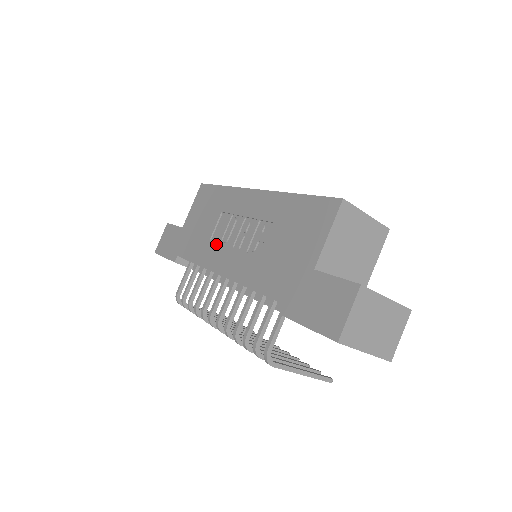
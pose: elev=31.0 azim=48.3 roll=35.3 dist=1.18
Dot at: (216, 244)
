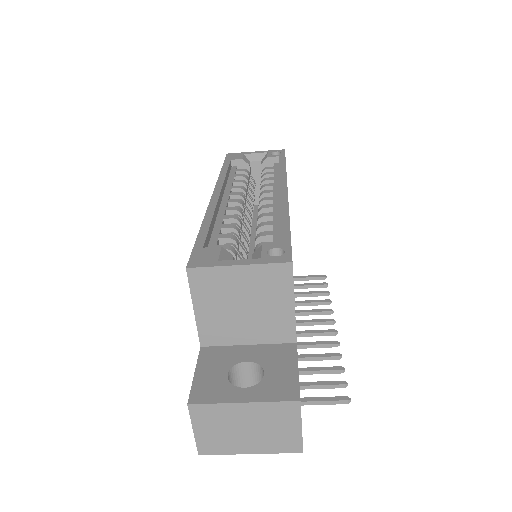
Dot at: occluded
